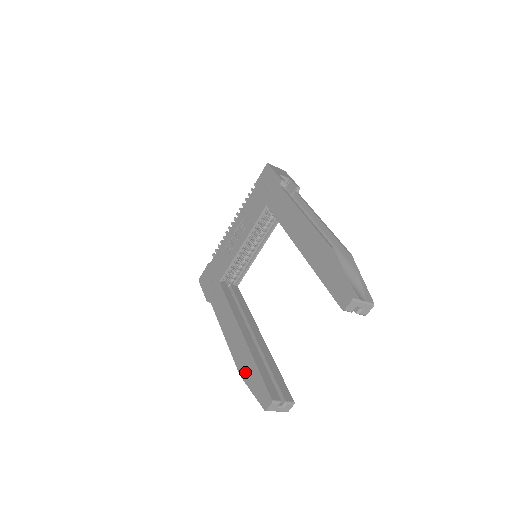
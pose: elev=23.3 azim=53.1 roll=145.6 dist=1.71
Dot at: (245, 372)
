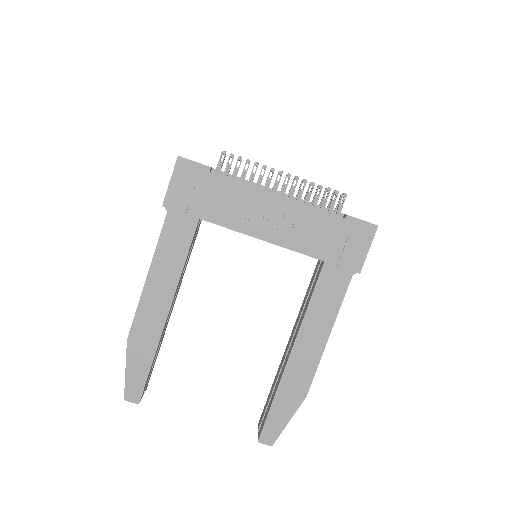
Dot at: (136, 347)
